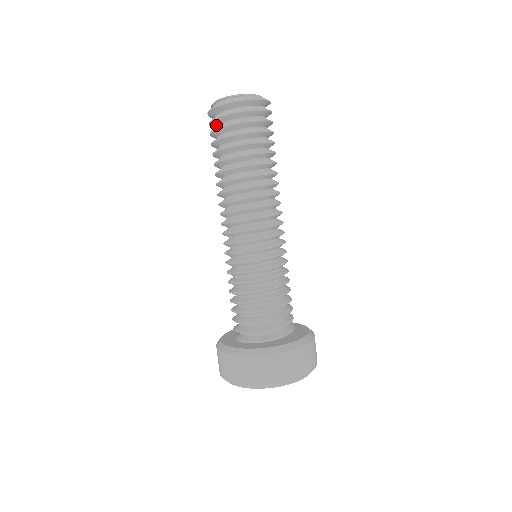
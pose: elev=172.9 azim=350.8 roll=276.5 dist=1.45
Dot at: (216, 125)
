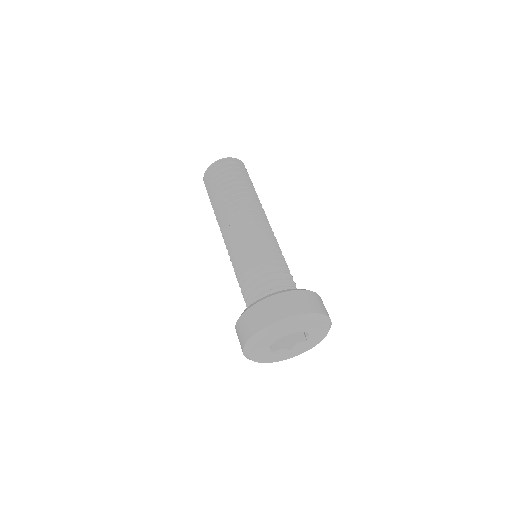
Dot at: occluded
